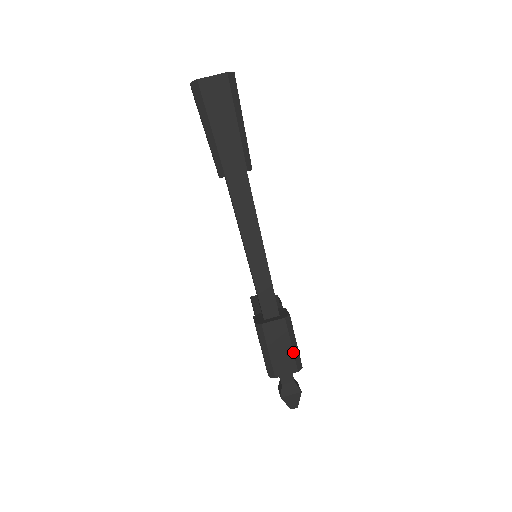
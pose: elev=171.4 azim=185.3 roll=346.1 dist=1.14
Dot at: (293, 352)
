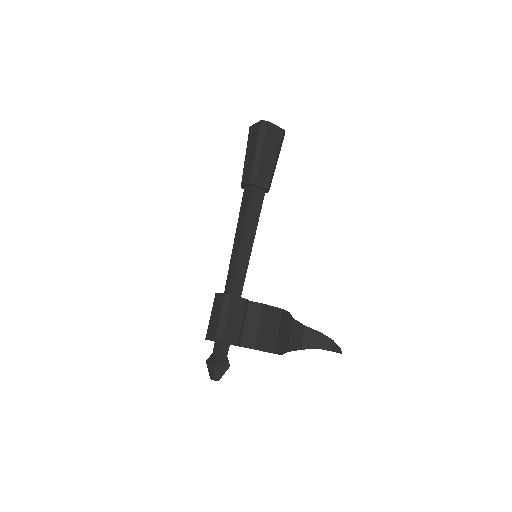
Dot at: (218, 323)
